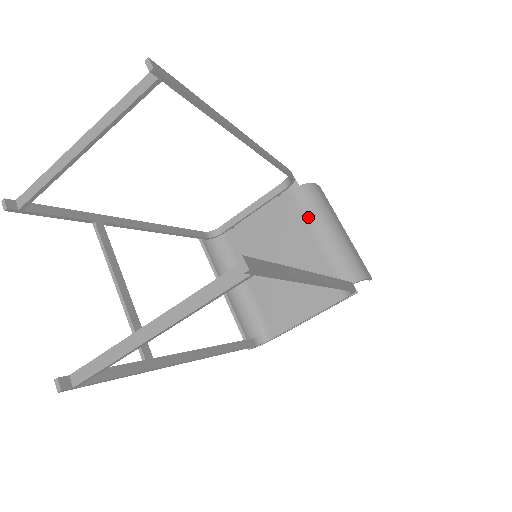
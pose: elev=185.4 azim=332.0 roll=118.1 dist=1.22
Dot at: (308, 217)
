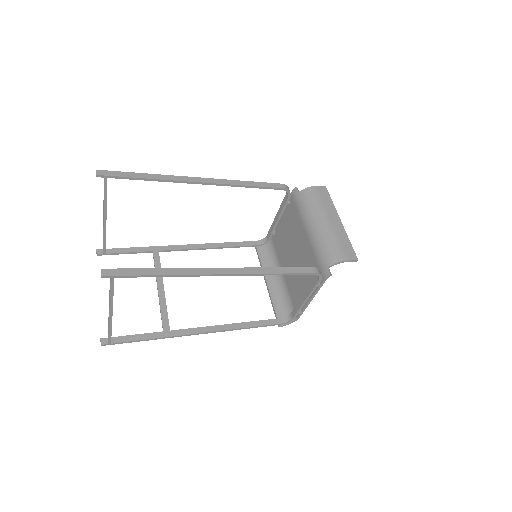
Dot at: (302, 217)
